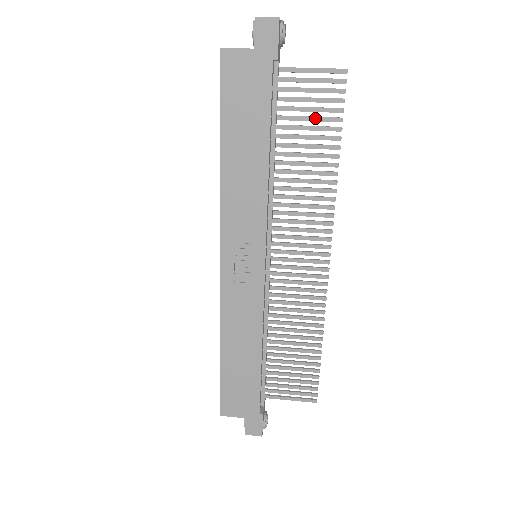
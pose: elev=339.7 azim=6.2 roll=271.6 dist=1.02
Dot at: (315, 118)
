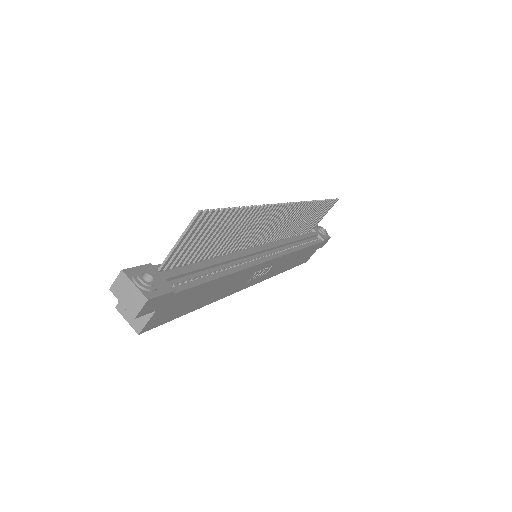
Dot at: (213, 232)
